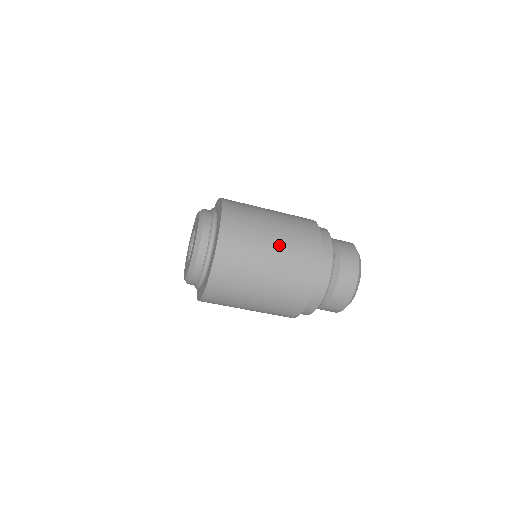
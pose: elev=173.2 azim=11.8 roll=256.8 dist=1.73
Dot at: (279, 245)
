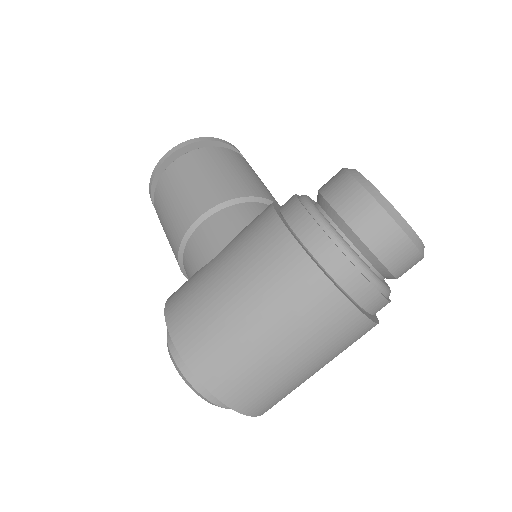
Dot at: (296, 348)
